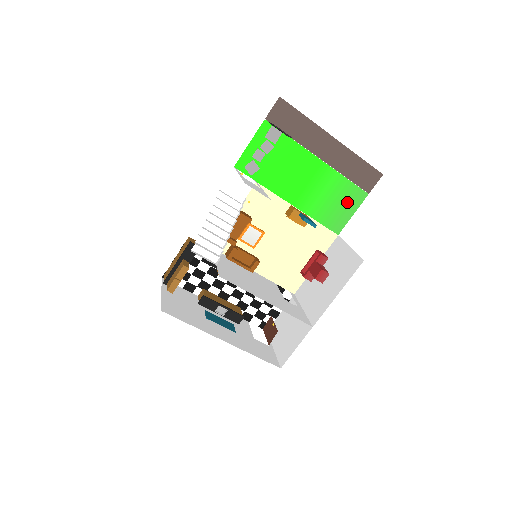
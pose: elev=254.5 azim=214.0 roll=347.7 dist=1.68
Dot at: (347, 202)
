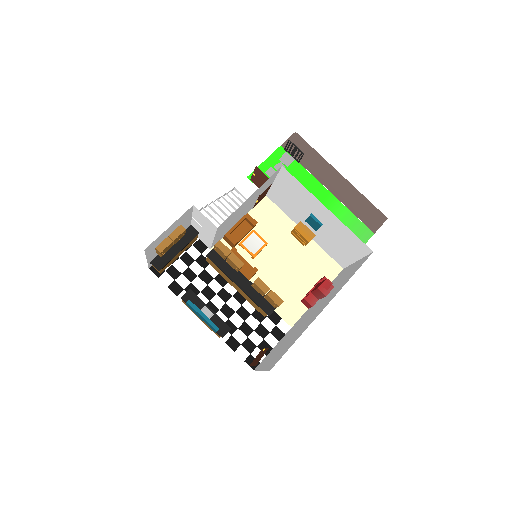
Dot at: occluded
